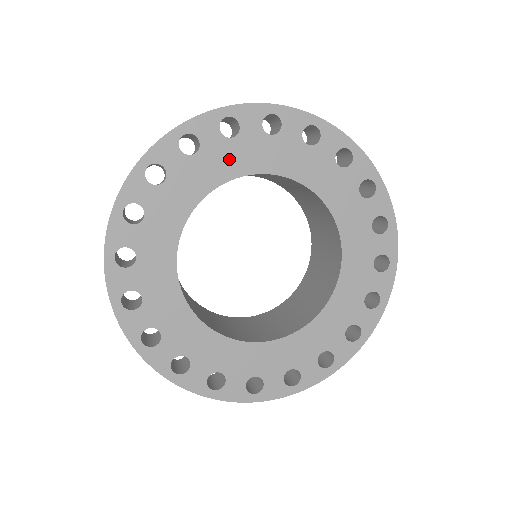
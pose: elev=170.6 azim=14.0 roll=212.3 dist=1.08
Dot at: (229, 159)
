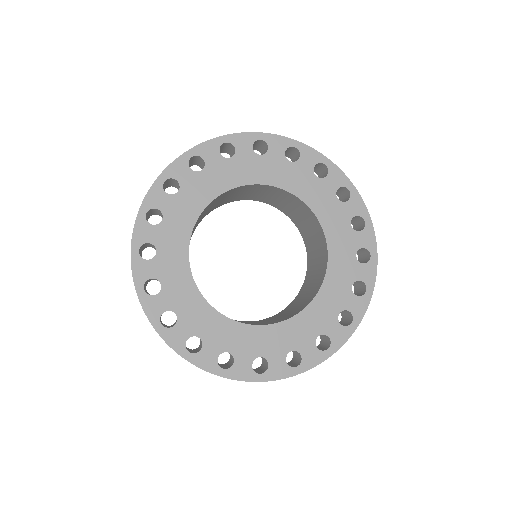
Dot at: (280, 172)
